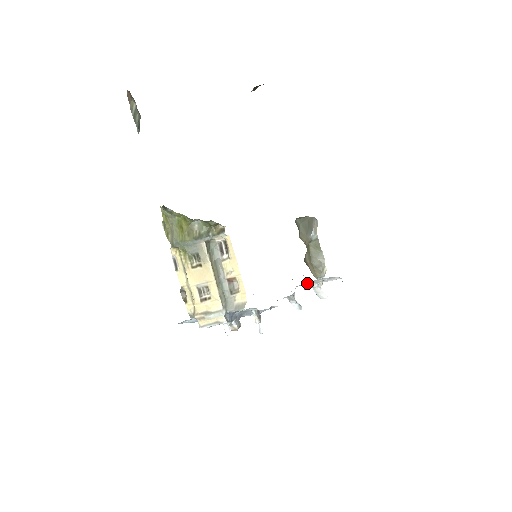
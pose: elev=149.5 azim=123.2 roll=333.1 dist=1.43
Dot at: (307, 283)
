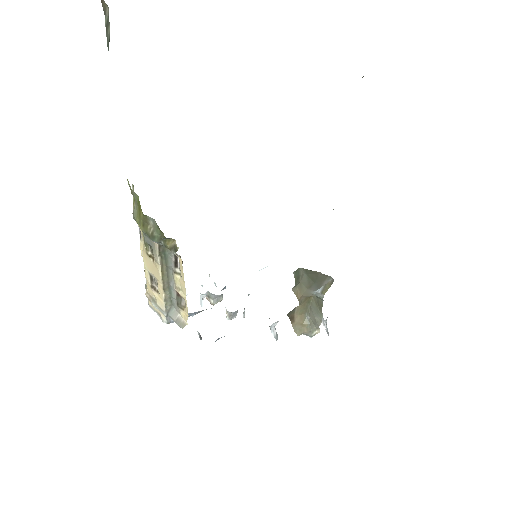
Dot at: occluded
